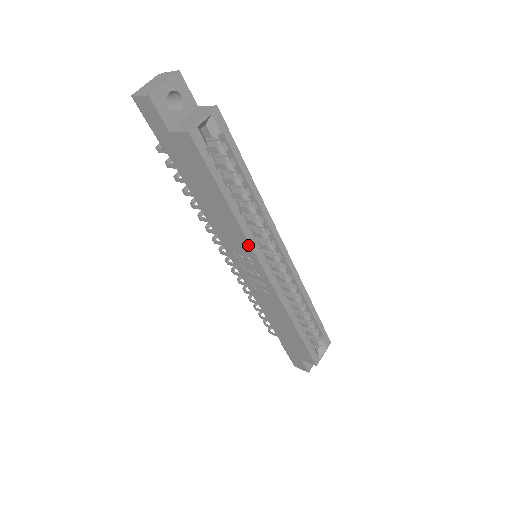
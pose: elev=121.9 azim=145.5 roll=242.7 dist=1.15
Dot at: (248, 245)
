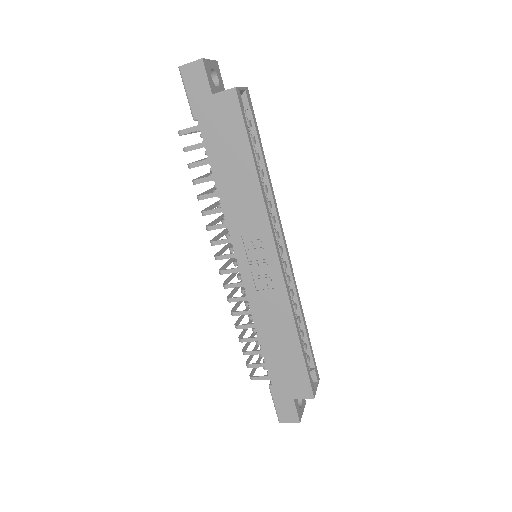
Dot at: (265, 218)
